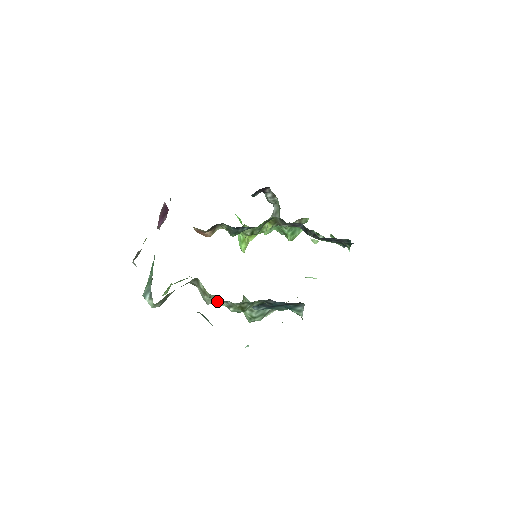
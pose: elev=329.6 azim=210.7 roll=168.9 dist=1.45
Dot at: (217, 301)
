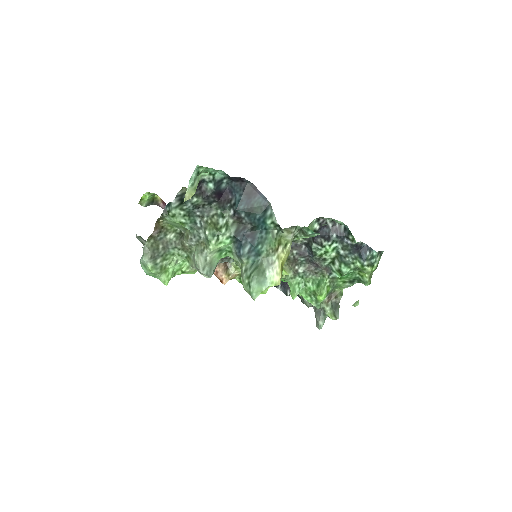
Dot at: (203, 252)
